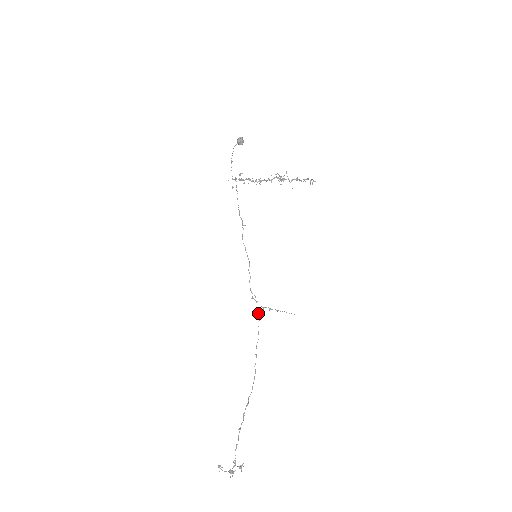
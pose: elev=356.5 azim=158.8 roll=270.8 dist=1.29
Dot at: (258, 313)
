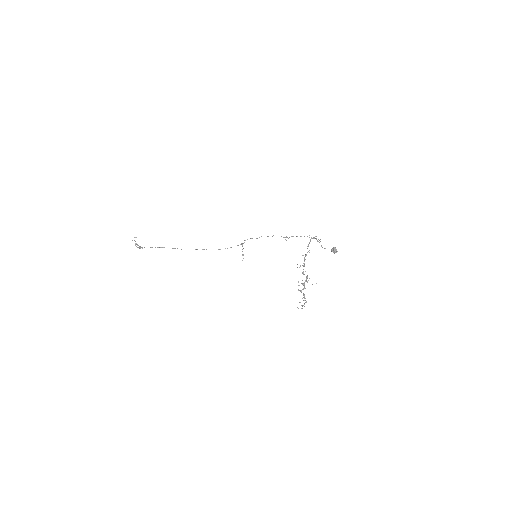
Dot at: occluded
